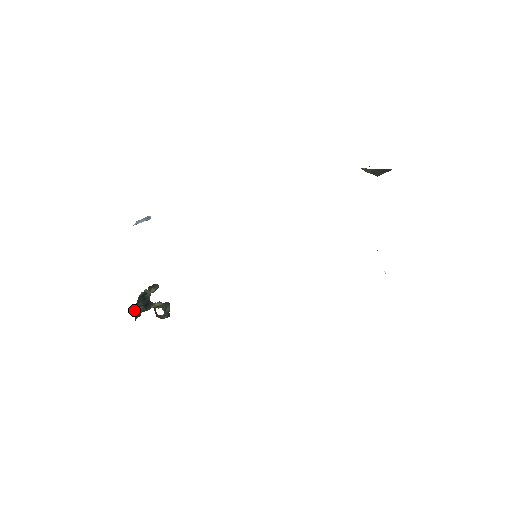
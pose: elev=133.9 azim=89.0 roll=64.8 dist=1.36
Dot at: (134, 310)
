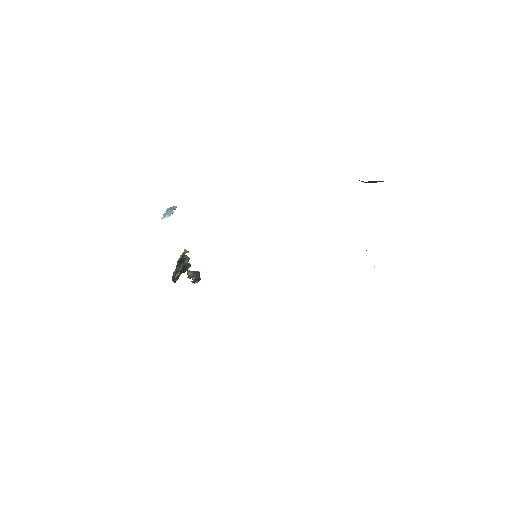
Dot at: (173, 276)
